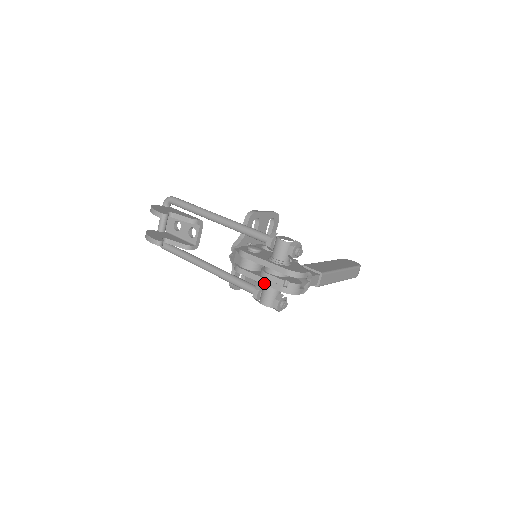
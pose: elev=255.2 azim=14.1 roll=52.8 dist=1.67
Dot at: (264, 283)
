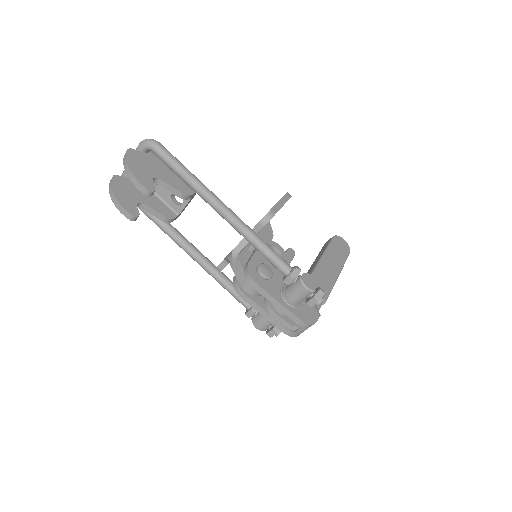
Dot at: (268, 319)
